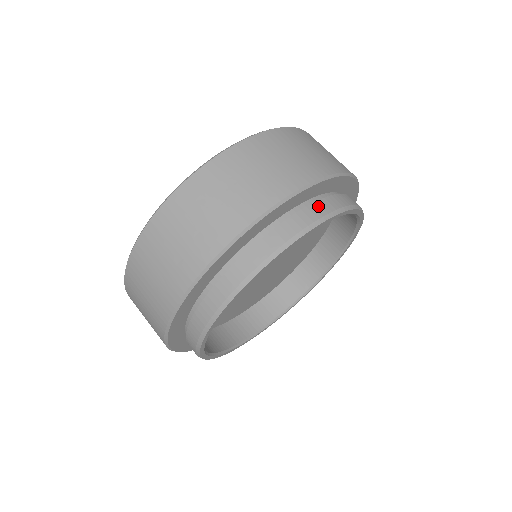
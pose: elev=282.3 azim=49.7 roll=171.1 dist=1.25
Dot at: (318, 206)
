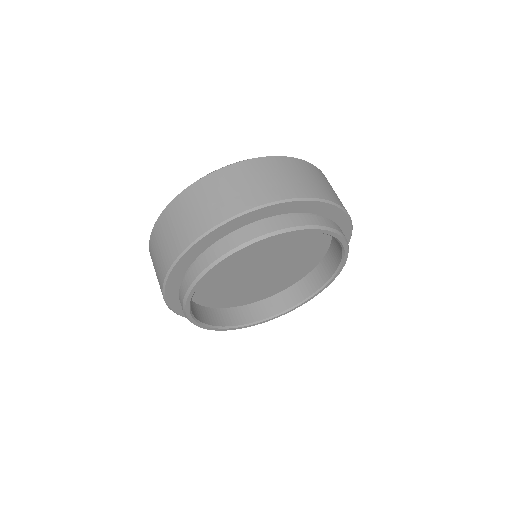
Dot at: (323, 220)
